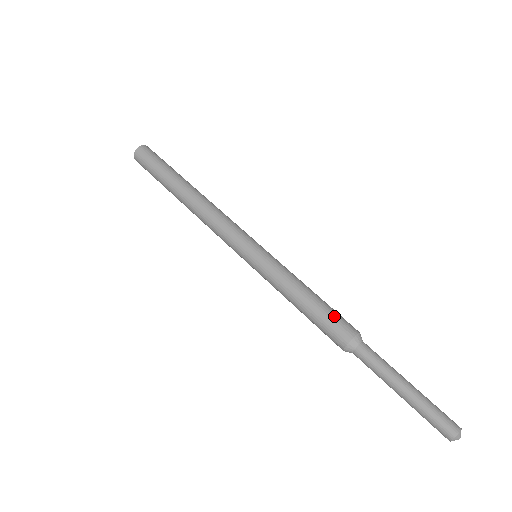
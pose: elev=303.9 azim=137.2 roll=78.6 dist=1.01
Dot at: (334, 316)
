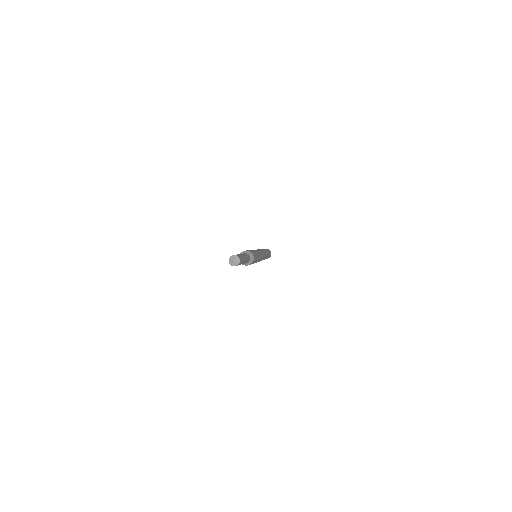
Dot at: occluded
